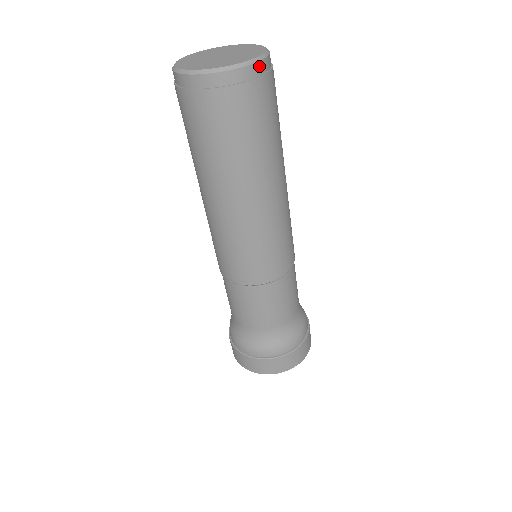
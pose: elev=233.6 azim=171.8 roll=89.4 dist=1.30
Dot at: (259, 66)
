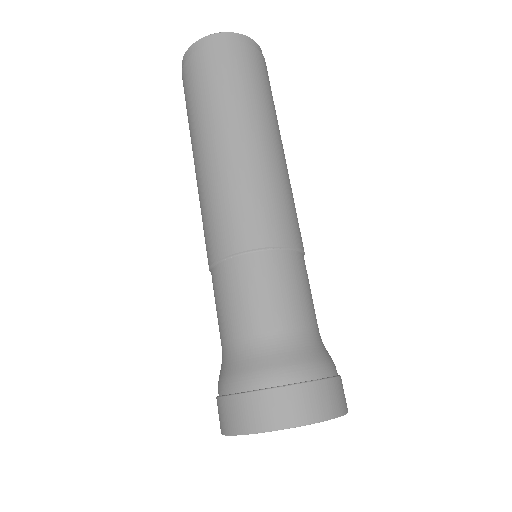
Dot at: (250, 41)
